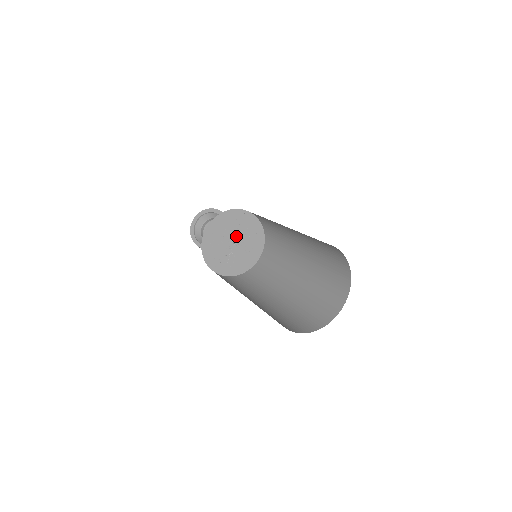
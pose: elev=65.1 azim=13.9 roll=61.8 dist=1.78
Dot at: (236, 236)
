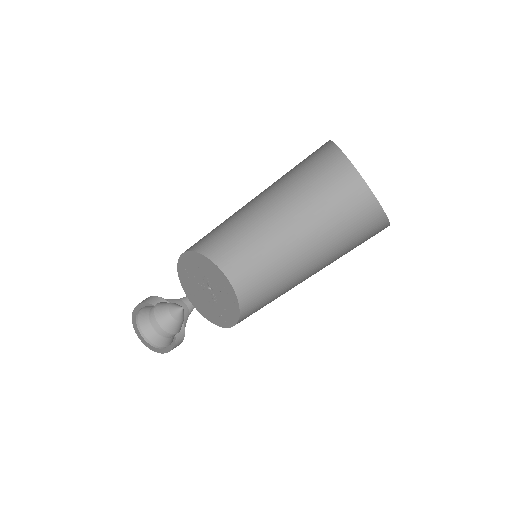
Dot at: (205, 281)
